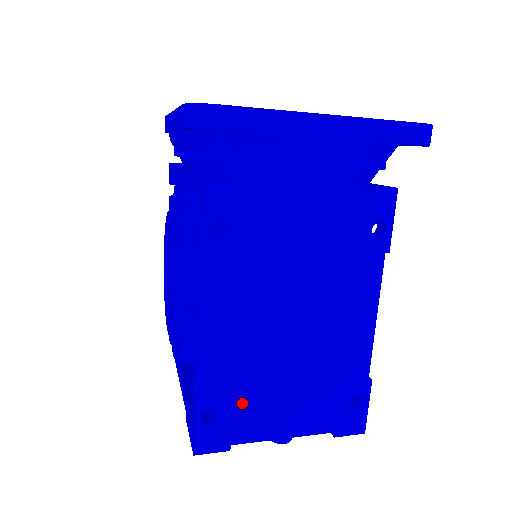
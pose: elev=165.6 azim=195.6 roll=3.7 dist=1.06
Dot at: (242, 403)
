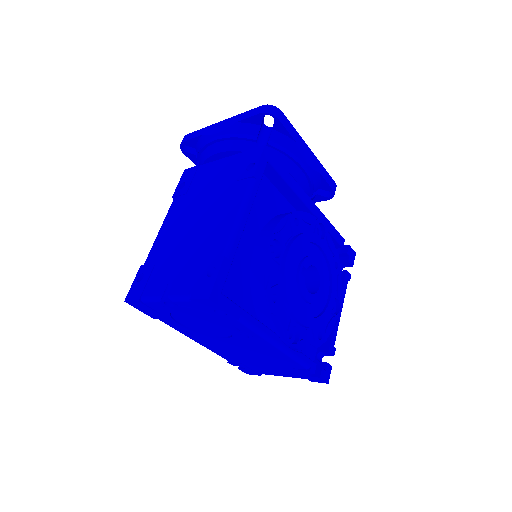
Dot at: (156, 271)
